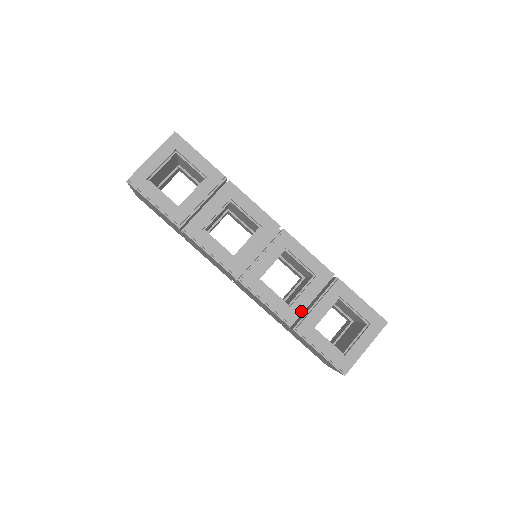
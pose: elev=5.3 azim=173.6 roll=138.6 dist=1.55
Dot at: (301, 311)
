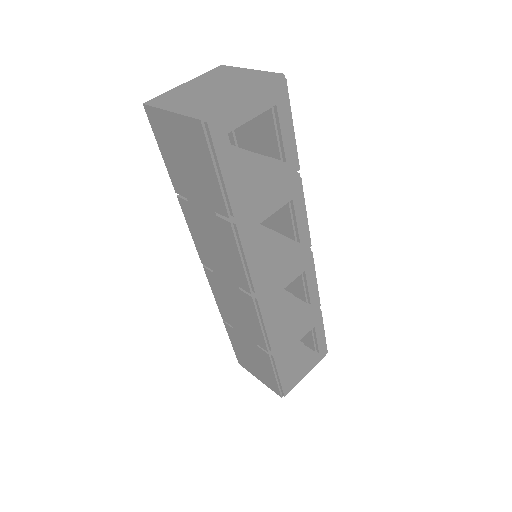
Dot at: occluded
